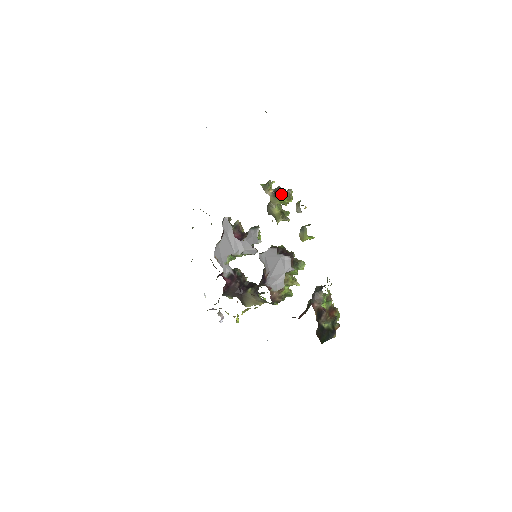
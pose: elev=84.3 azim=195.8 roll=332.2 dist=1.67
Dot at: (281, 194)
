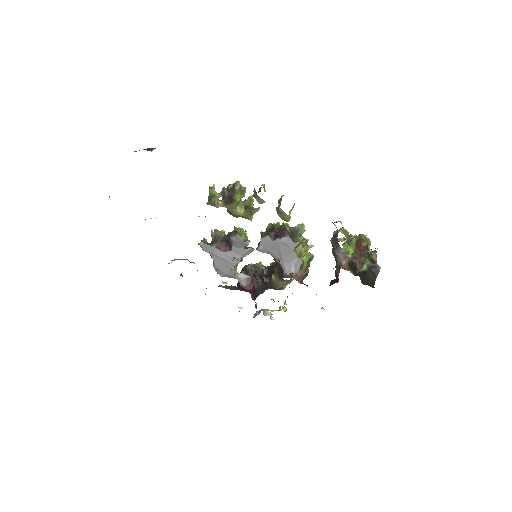
Dot at: (232, 198)
